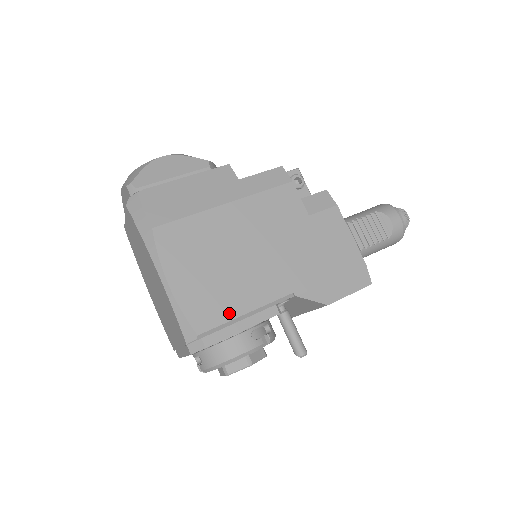
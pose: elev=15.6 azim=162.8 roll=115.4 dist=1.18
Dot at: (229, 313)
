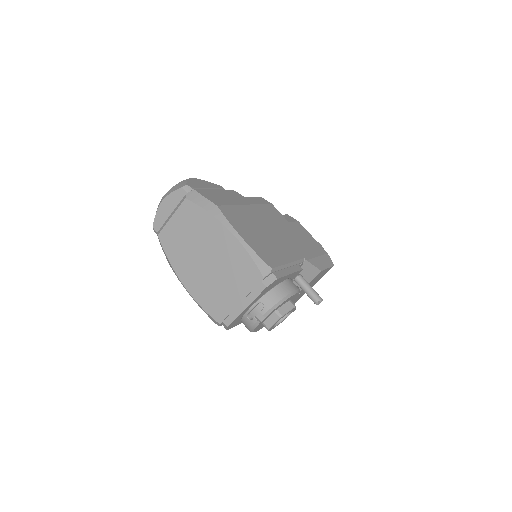
Dot at: (280, 261)
